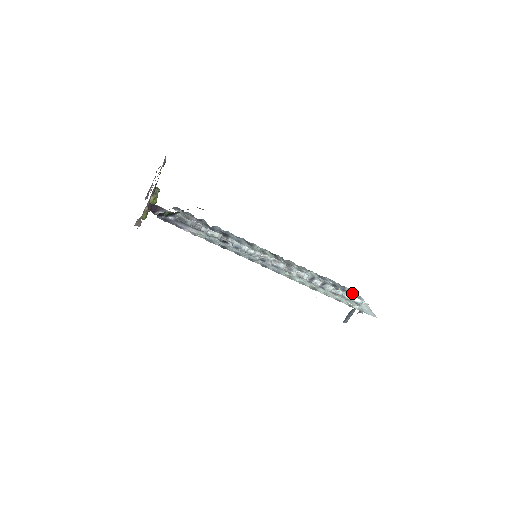
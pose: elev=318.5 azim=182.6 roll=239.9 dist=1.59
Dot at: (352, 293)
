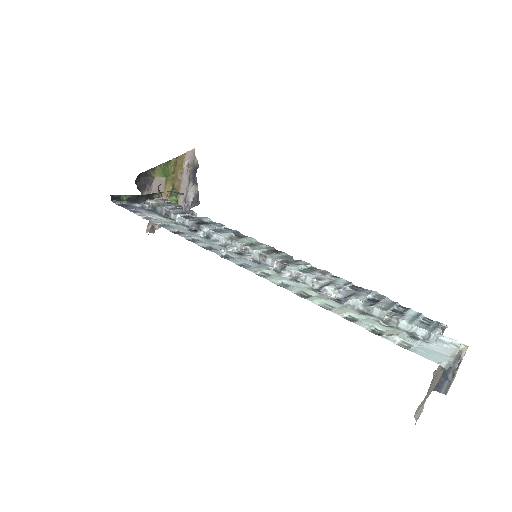
Dot at: (415, 318)
